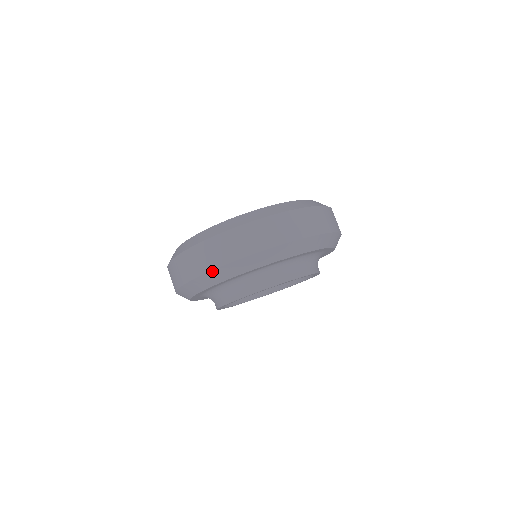
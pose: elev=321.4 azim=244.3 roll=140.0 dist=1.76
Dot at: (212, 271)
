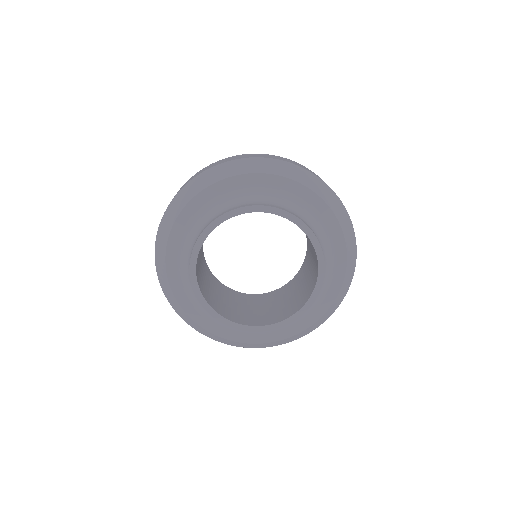
Dot at: (179, 192)
